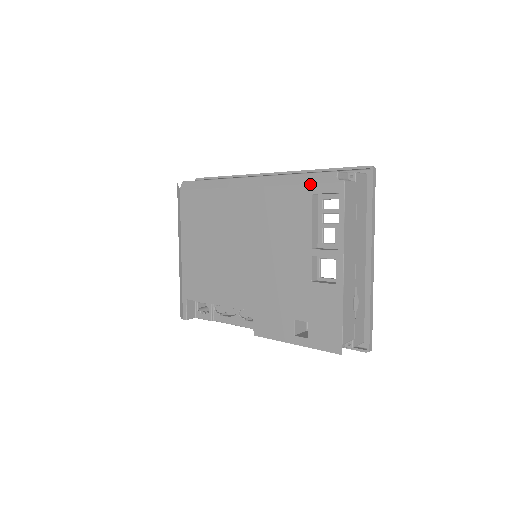
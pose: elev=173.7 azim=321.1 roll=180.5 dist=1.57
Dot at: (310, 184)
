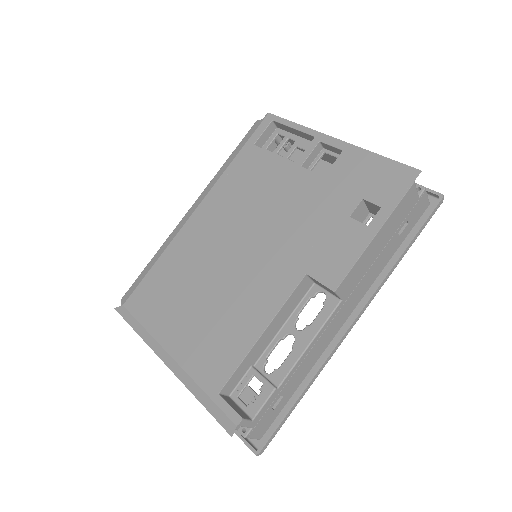
Dot at: (245, 143)
